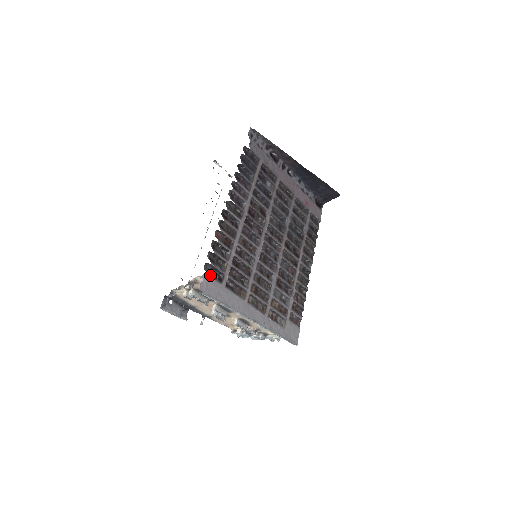
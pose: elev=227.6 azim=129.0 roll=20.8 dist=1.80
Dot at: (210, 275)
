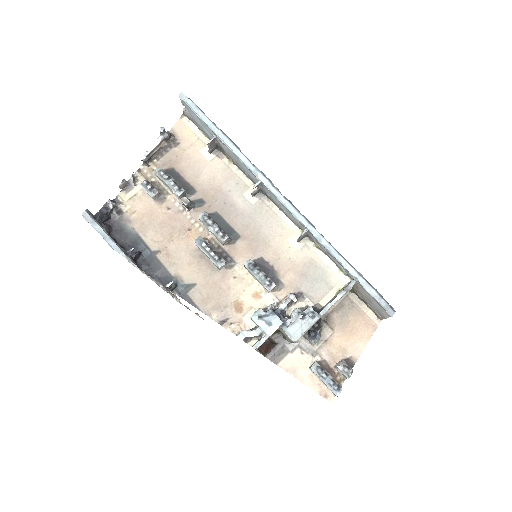
Dot at: occluded
